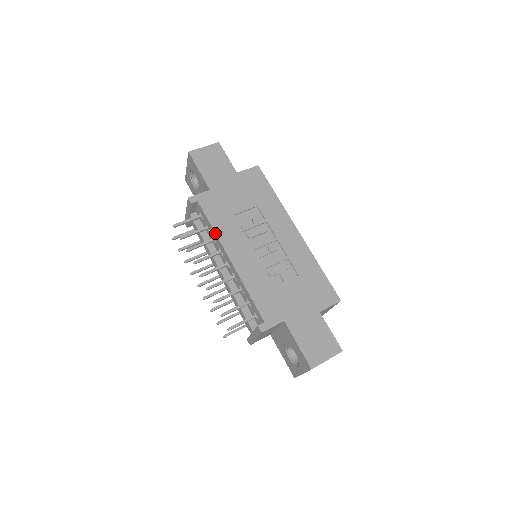
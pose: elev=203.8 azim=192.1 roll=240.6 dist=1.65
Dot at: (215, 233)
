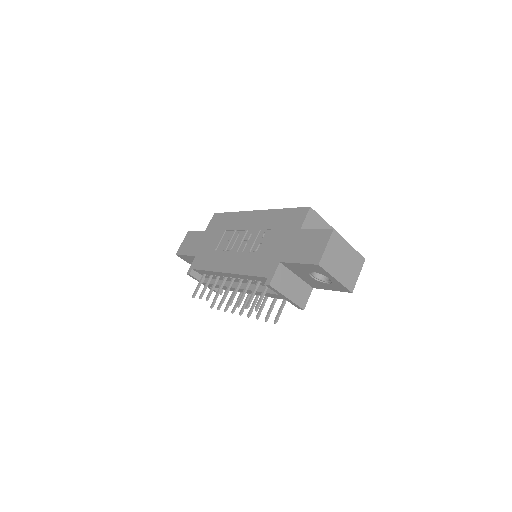
Dot at: (210, 271)
